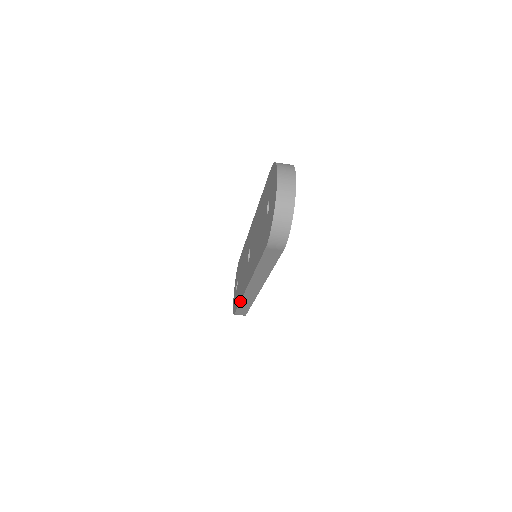
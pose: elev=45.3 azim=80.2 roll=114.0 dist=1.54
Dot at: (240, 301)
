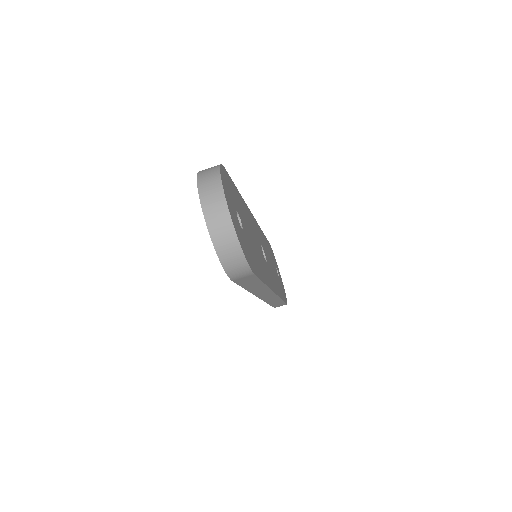
Dot at: (267, 303)
